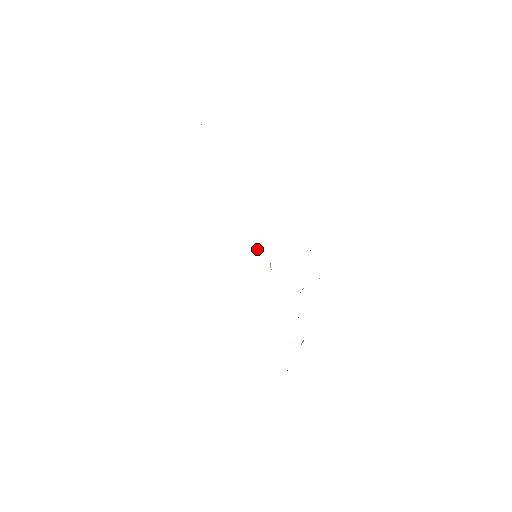
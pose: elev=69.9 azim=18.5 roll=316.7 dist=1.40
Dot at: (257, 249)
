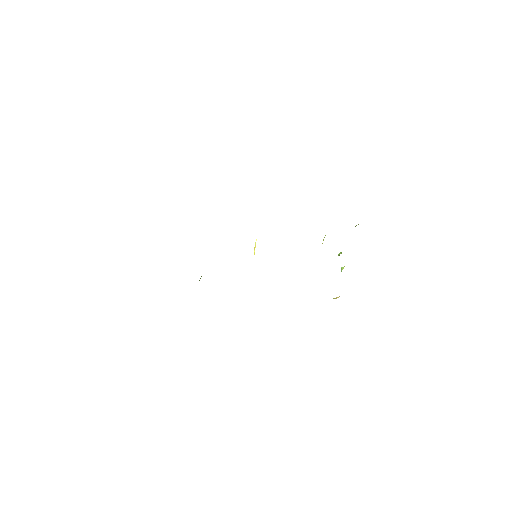
Dot at: (254, 251)
